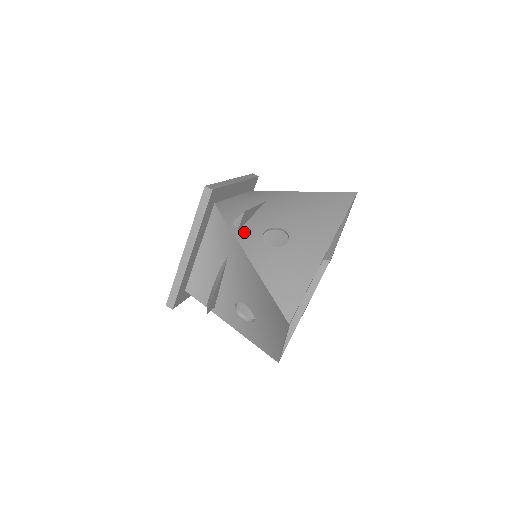
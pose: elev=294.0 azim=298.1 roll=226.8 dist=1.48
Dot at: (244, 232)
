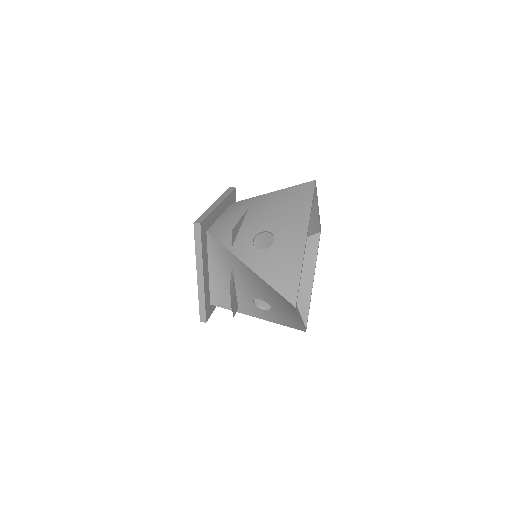
Dot at: occluded
